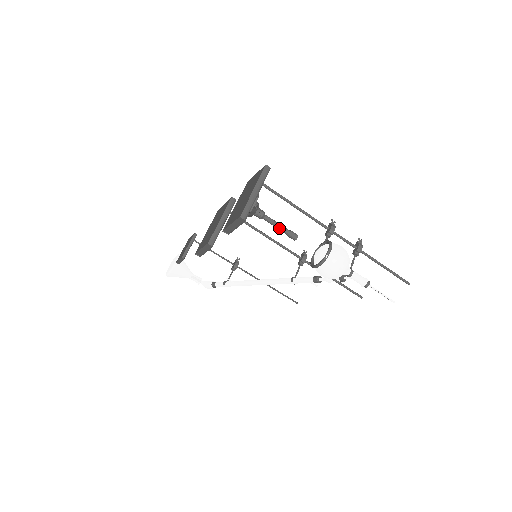
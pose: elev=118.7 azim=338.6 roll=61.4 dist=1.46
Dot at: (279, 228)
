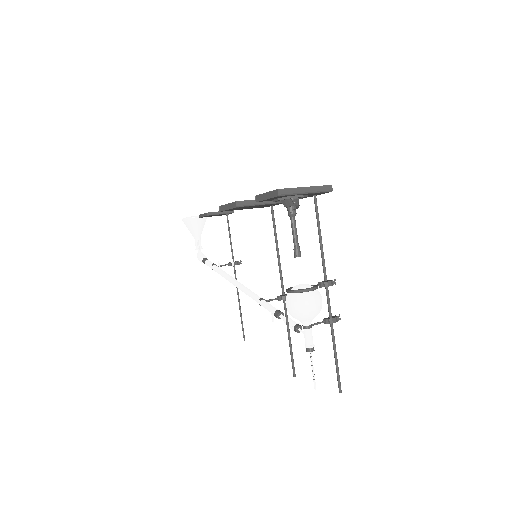
Dot at: (294, 236)
